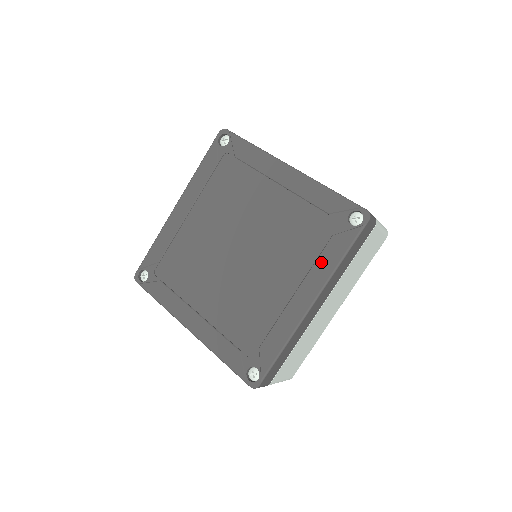
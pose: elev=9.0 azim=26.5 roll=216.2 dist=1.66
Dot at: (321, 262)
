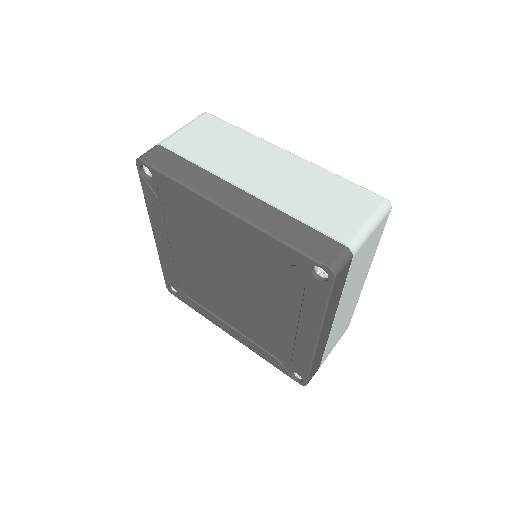
Dot at: (306, 310)
